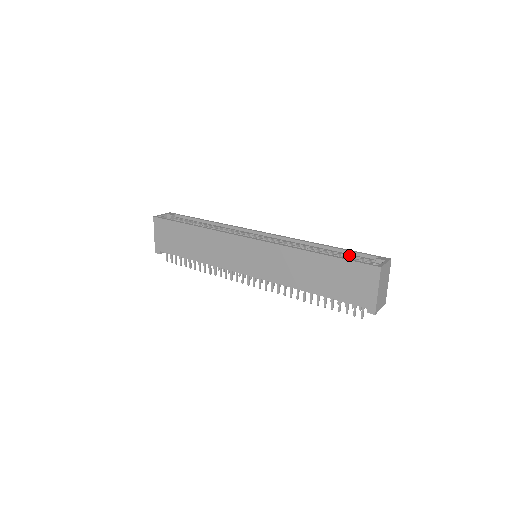
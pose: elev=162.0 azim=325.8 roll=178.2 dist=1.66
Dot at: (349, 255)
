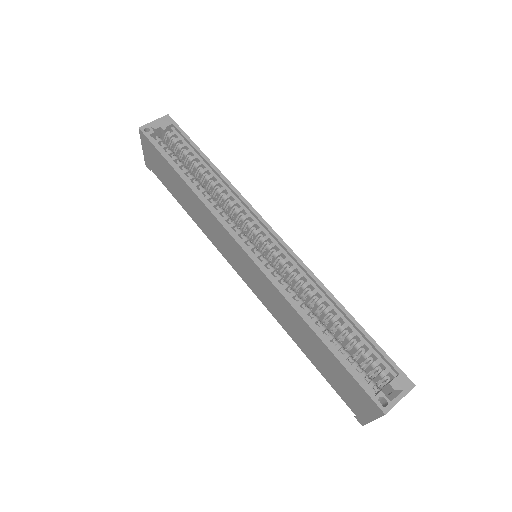
Dot at: (364, 344)
